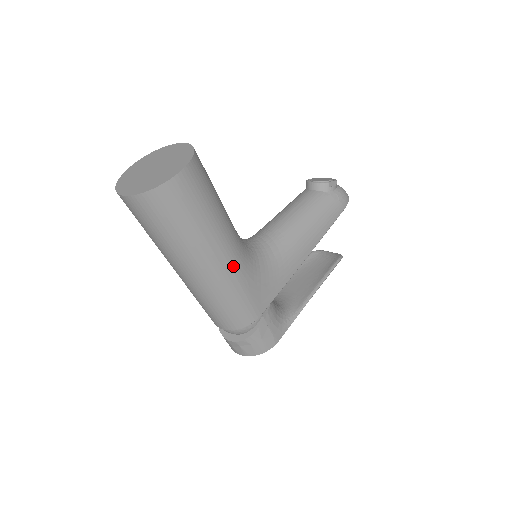
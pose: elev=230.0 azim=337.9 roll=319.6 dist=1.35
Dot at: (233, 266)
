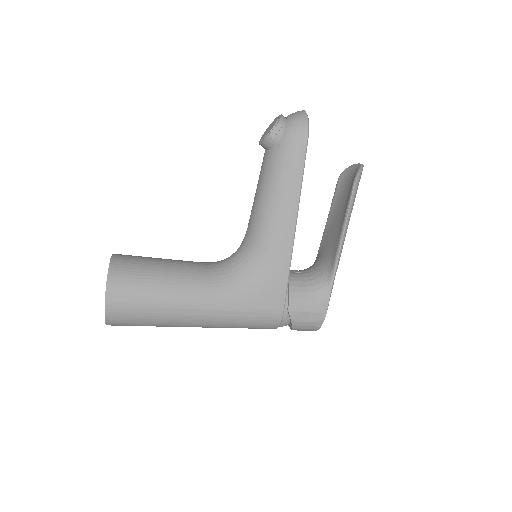
Dot at: (215, 307)
